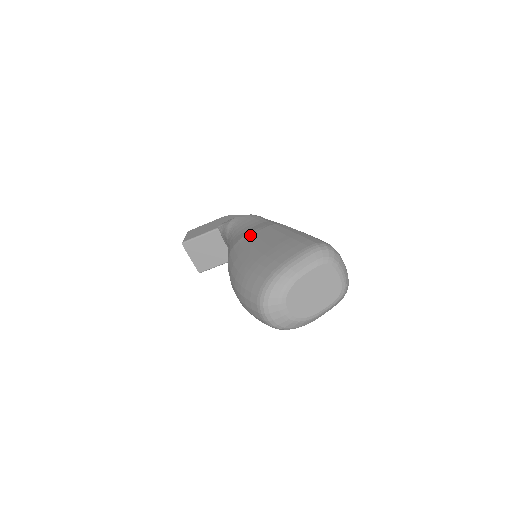
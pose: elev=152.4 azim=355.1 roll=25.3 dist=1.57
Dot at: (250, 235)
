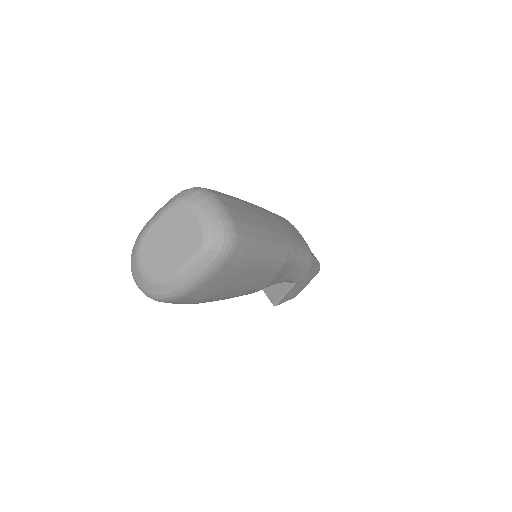
Dot at: occluded
